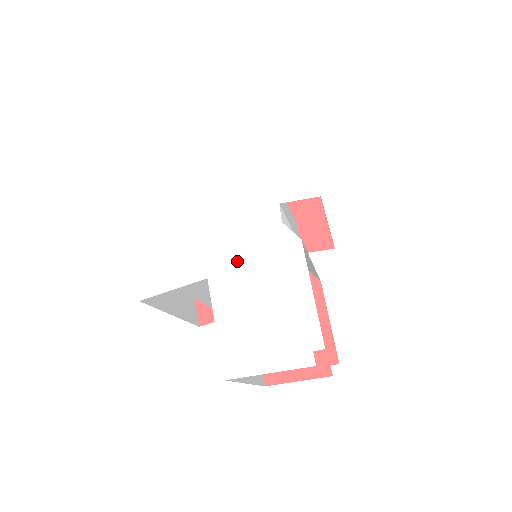
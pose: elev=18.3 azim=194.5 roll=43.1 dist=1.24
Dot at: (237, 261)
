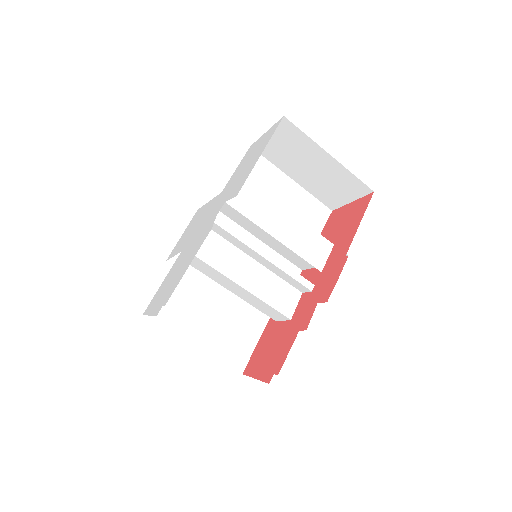
Dot at: (192, 241)
